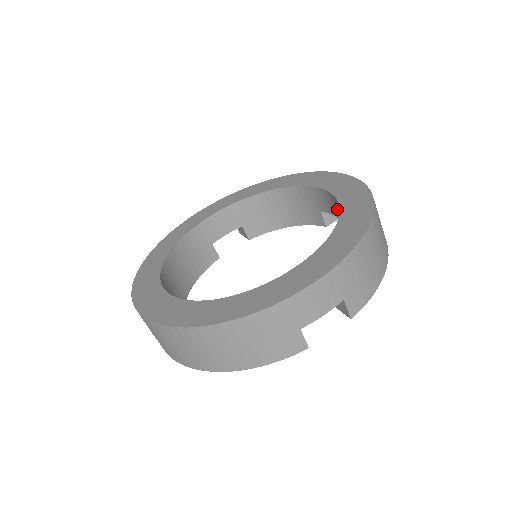
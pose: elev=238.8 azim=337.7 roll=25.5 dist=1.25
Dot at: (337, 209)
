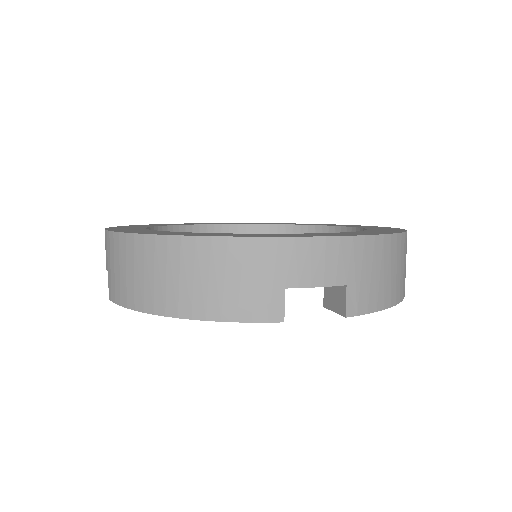
Dot at: occluded
